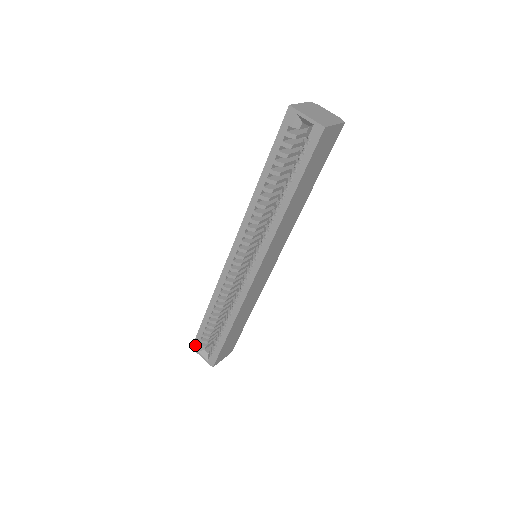
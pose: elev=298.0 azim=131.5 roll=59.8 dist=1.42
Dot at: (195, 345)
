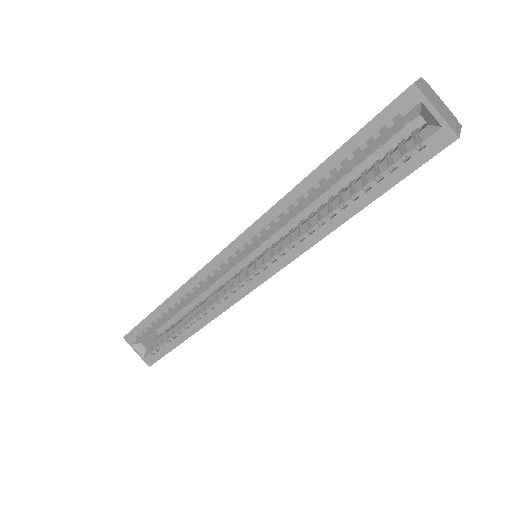
Dot at: (130, 336)
